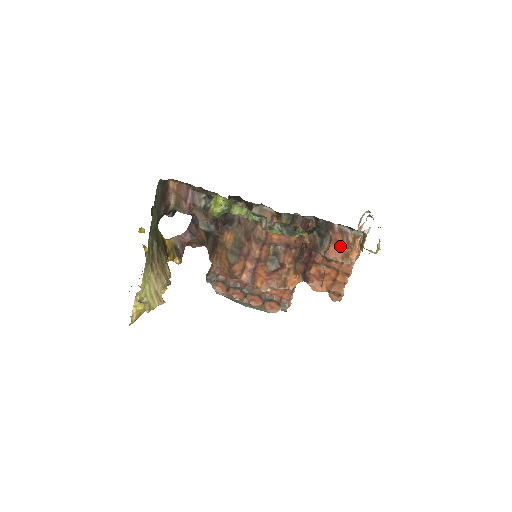
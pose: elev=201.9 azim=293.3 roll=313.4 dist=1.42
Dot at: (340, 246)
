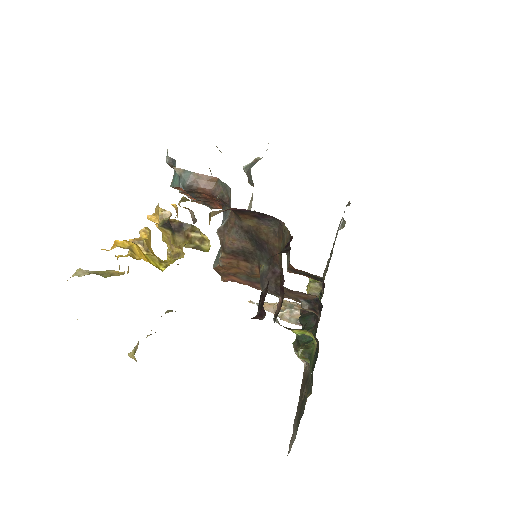
Dot at: occluded
